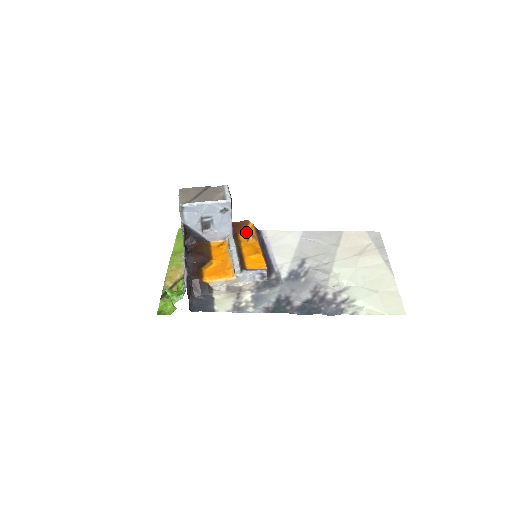
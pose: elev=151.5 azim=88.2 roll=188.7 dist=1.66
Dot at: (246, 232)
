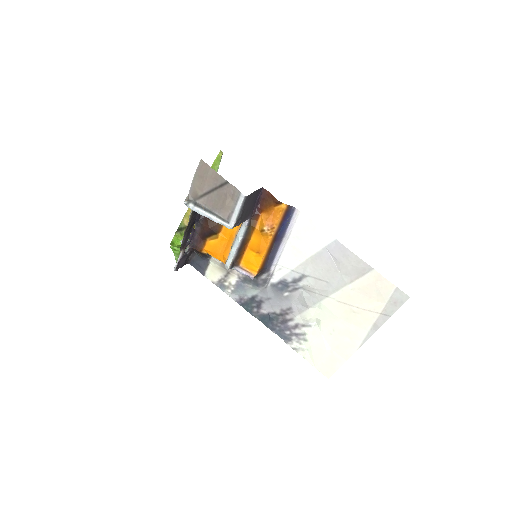
Dot at: (269, 215)
